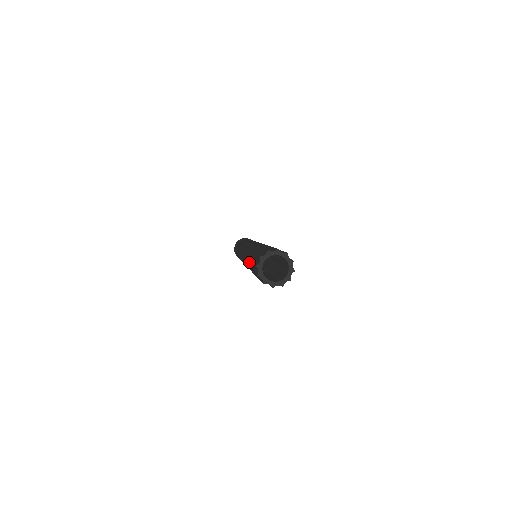
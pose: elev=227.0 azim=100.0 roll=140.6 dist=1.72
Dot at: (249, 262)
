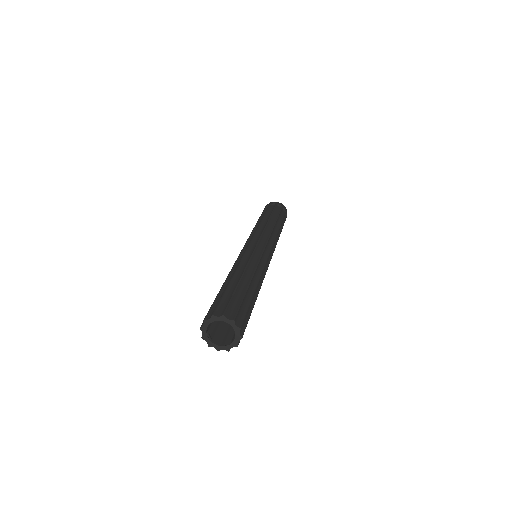
Dot at: (233, 273)
